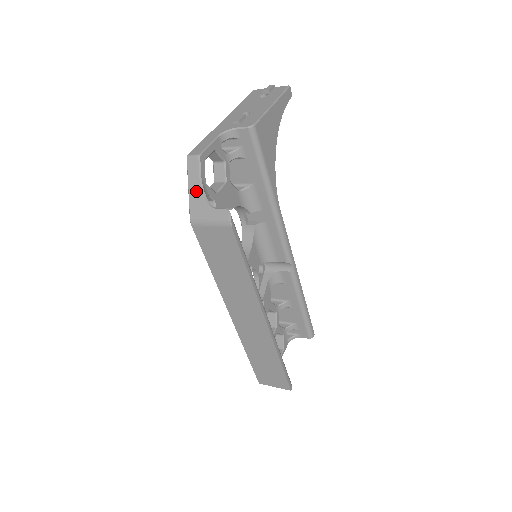
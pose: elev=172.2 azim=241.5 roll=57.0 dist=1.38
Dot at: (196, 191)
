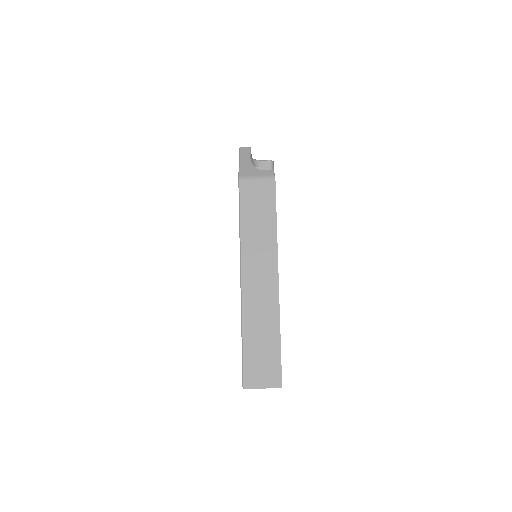
Dot at: (246, 162)
